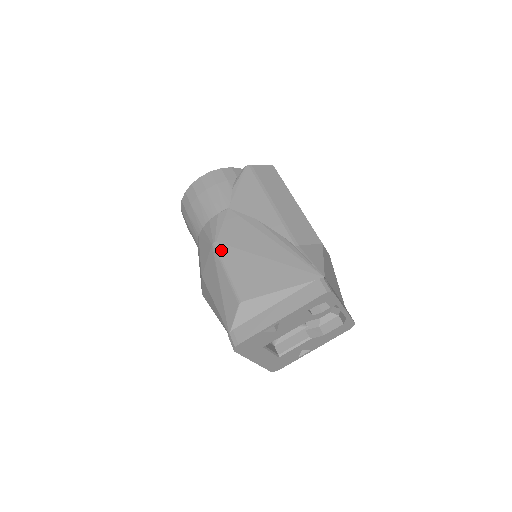
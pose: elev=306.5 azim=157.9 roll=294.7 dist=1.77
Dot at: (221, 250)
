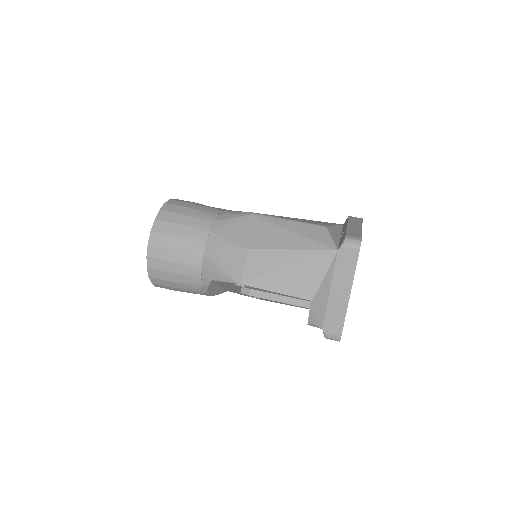
Dot at: (265, 214)
